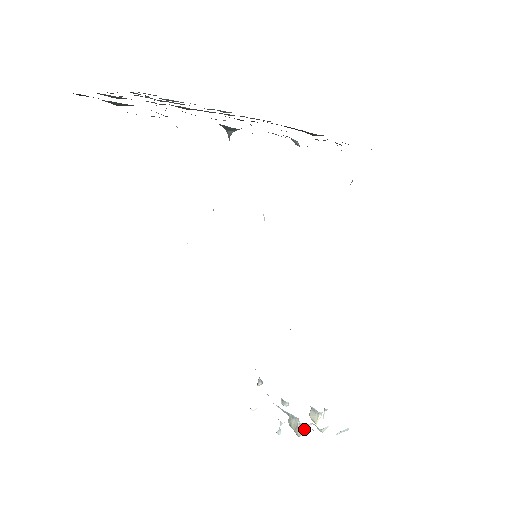
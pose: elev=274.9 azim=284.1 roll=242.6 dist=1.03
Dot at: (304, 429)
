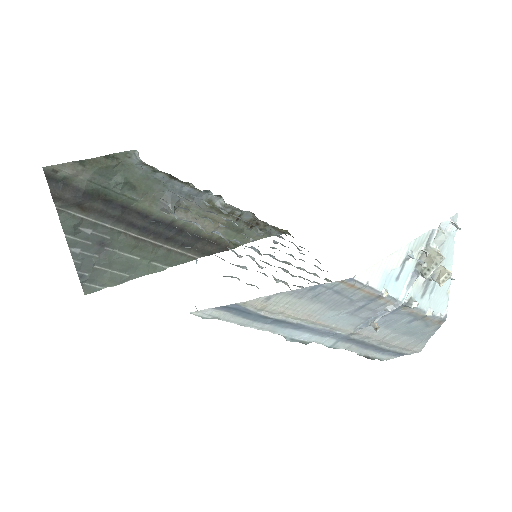
Dot at: (434, 247)
